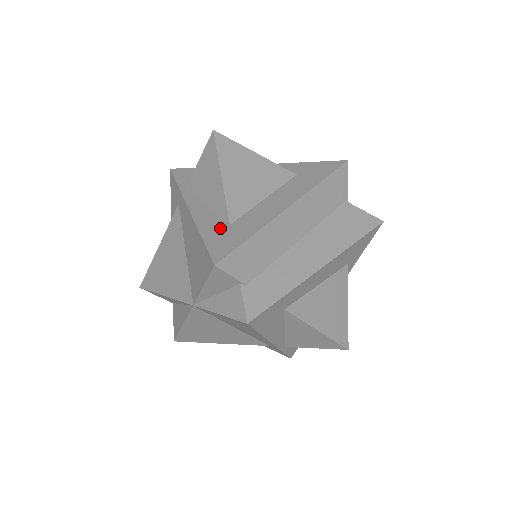
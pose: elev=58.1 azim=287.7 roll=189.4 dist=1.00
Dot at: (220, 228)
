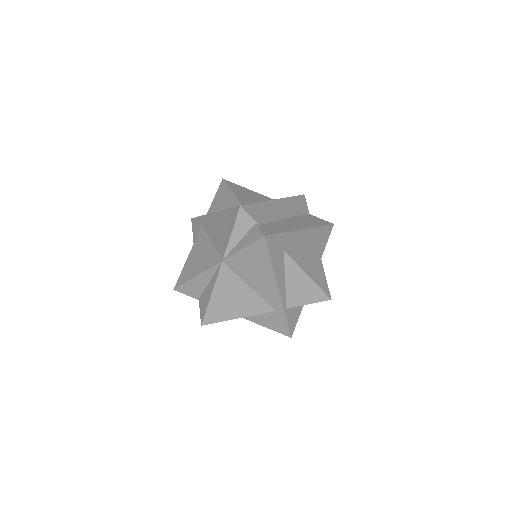
Dot at: occluded
